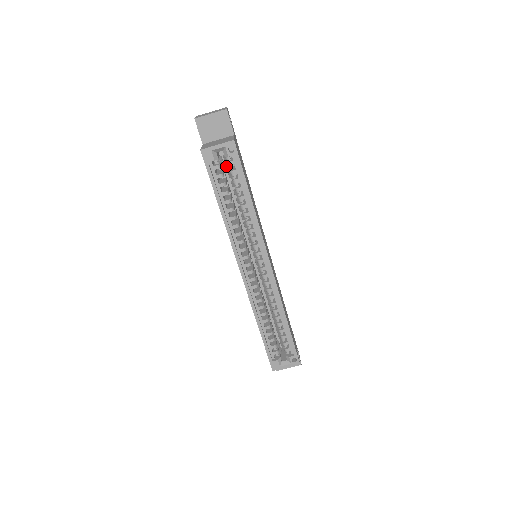
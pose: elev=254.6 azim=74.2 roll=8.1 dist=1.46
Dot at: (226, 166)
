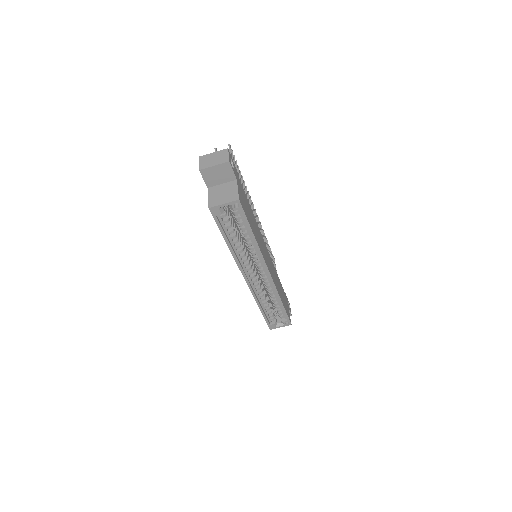
Dot at: (231, 211)
